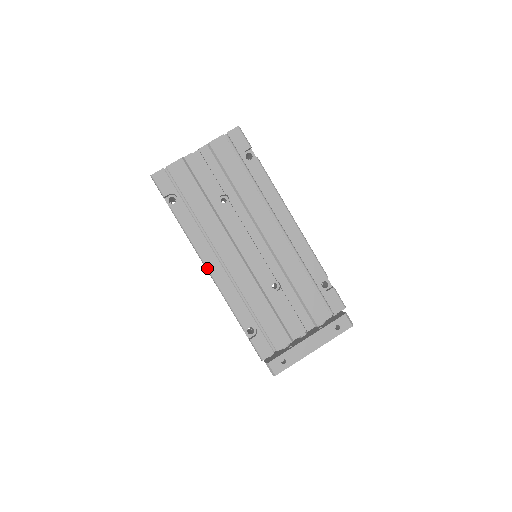
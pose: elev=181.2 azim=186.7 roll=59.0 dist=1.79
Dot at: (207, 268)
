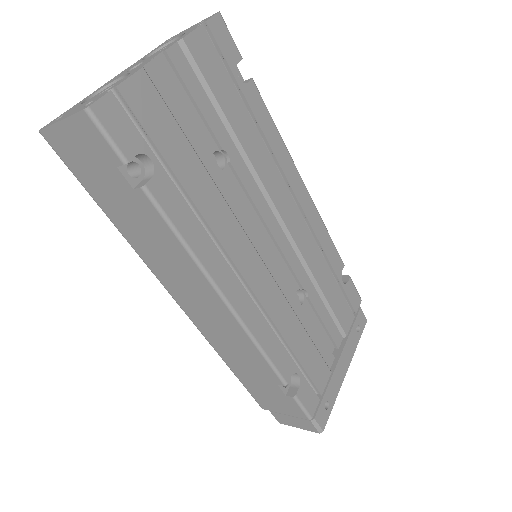
Dot at: (226, 300)
